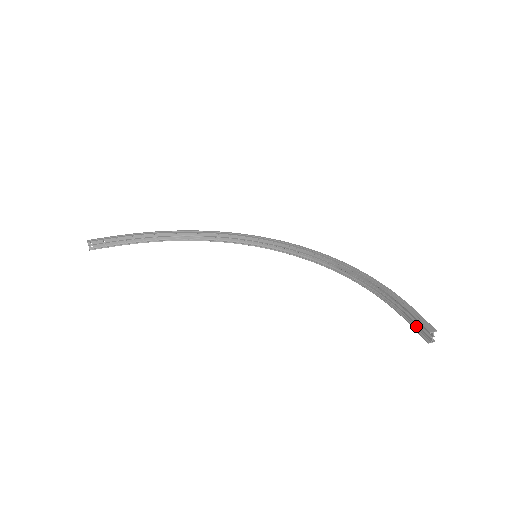
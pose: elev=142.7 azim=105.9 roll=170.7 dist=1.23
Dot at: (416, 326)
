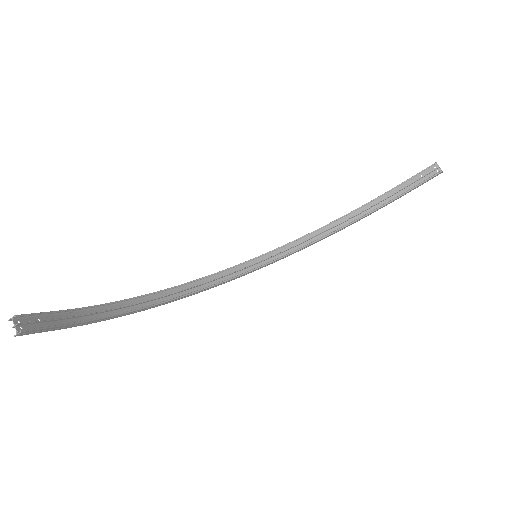
Dot at: (422, 182)
